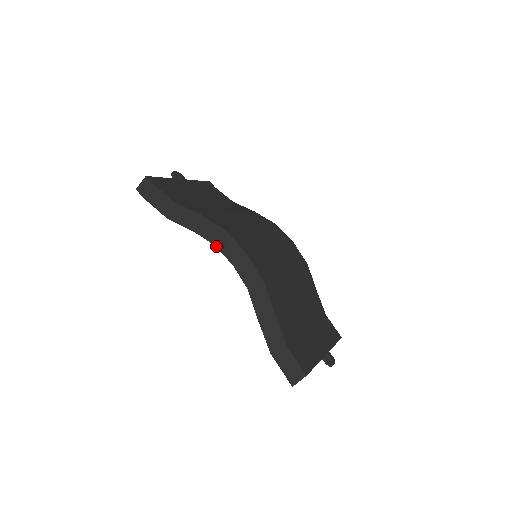
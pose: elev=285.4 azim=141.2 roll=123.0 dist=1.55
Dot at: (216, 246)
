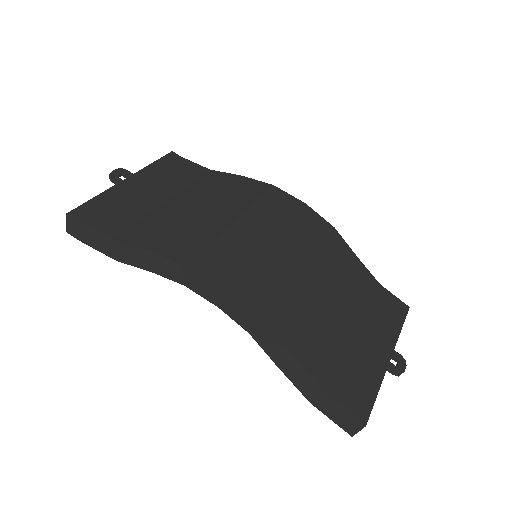
Dot at: (188, 287)
